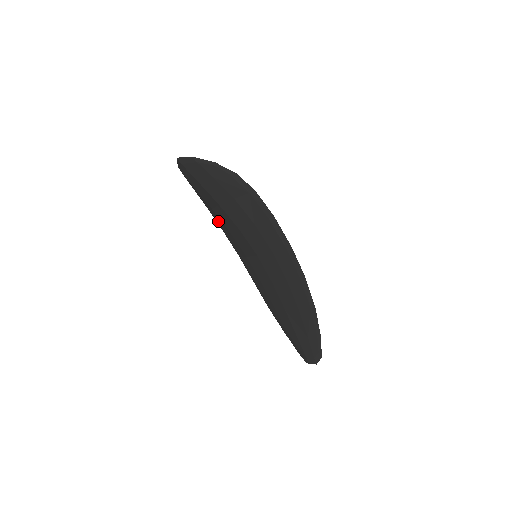
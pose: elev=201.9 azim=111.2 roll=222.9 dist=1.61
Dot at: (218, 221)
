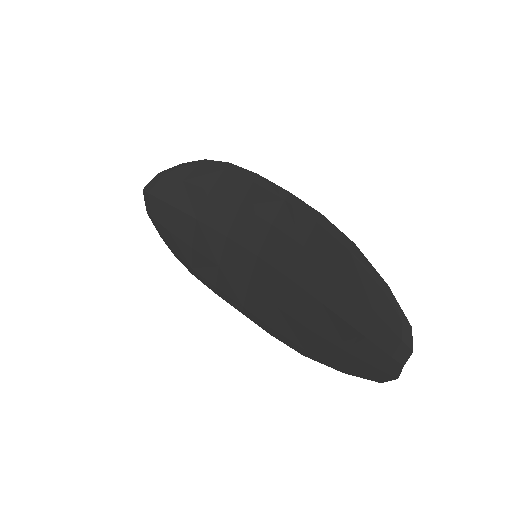
Dot at: (203, 271)
